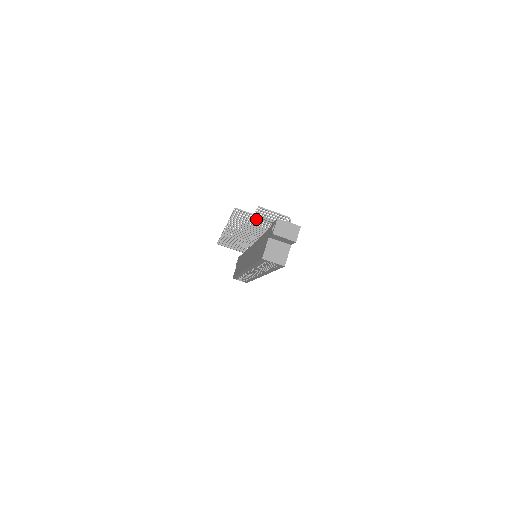
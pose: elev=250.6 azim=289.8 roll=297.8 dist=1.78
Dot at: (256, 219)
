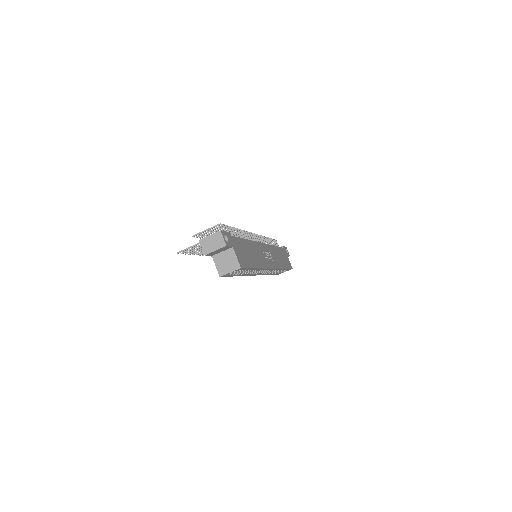
Dot at: occluded
